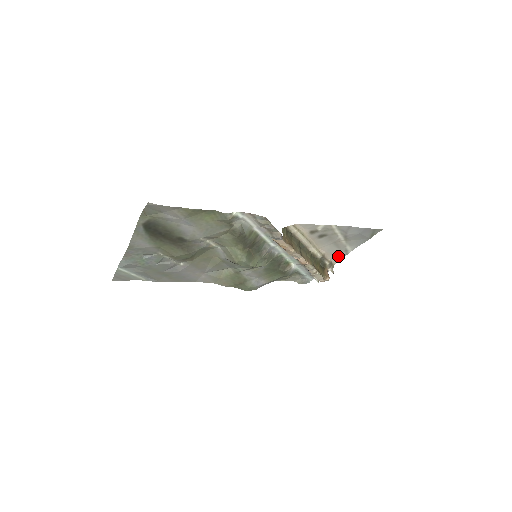
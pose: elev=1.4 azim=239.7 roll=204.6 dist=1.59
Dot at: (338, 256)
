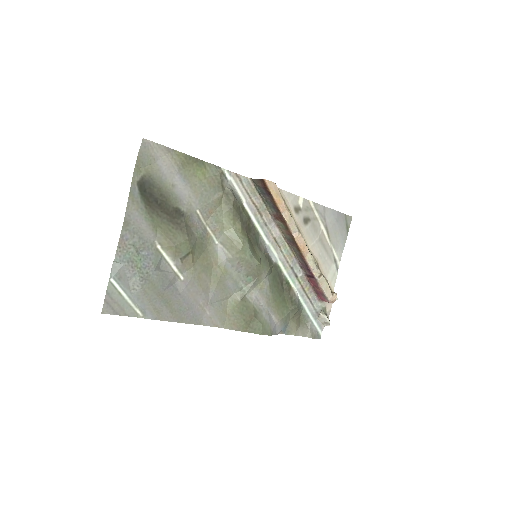
Dot at: (331, 272)
